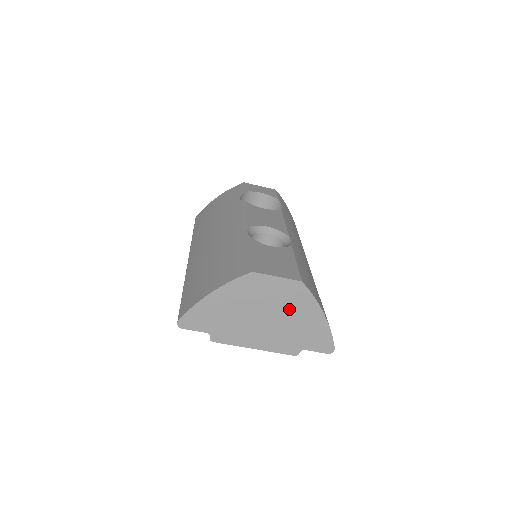
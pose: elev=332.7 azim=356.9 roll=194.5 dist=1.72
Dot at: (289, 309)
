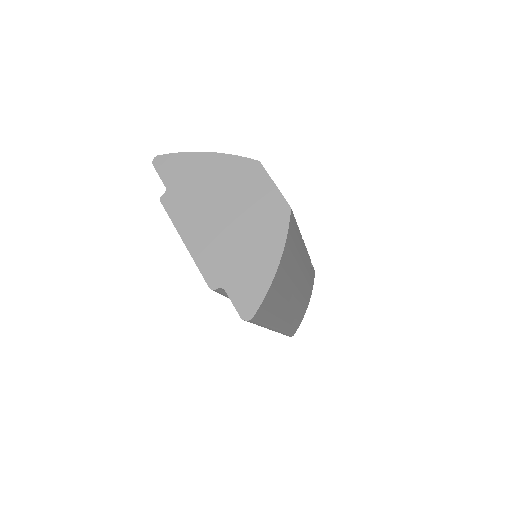
Dot at: (254, 227)
